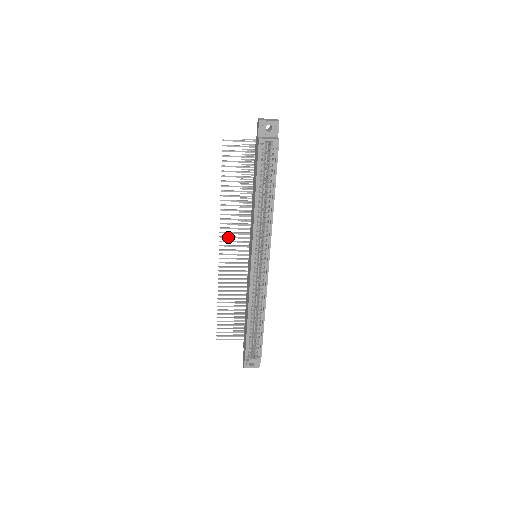
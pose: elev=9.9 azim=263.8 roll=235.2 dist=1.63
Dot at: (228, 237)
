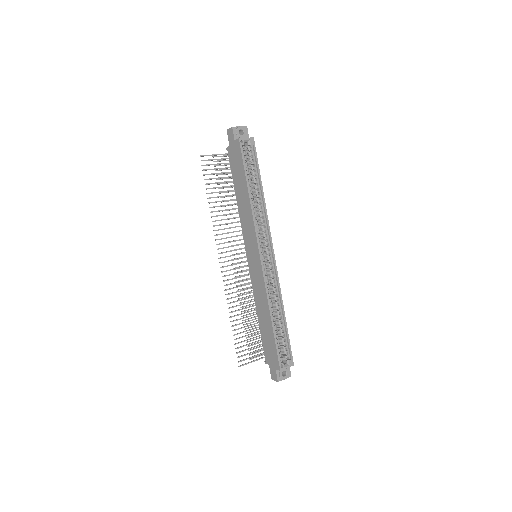
Dot at: occluded
